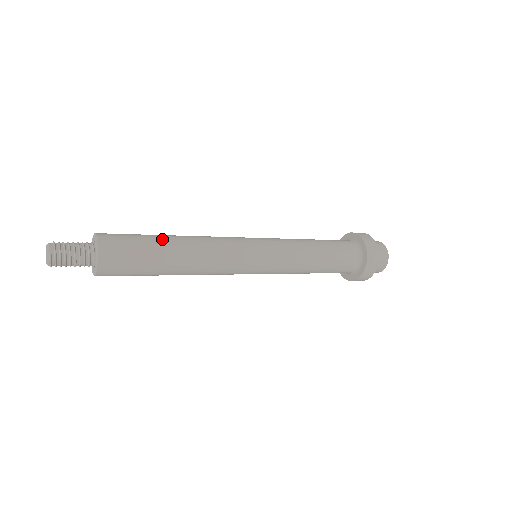
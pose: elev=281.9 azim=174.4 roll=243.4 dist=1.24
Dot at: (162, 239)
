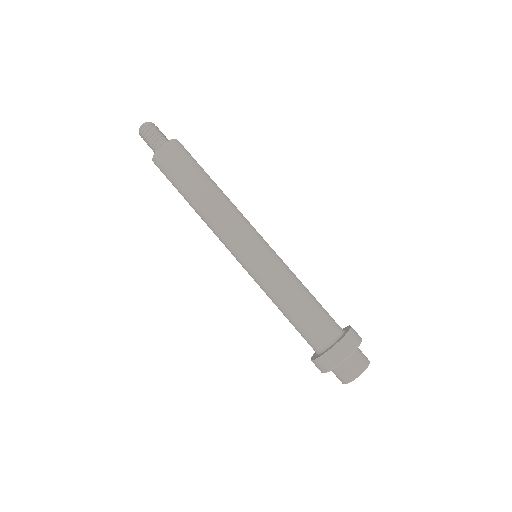
Dot at: (204, 177)
